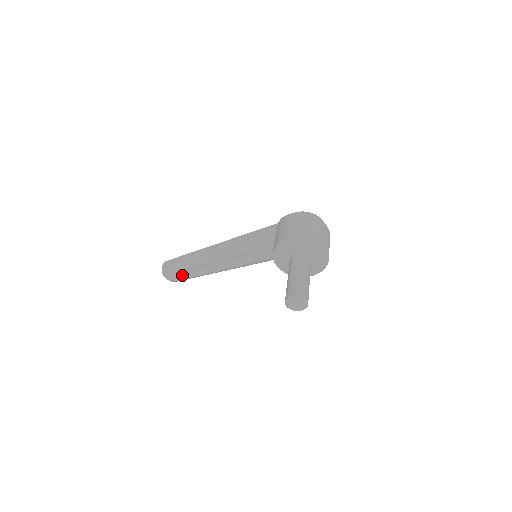
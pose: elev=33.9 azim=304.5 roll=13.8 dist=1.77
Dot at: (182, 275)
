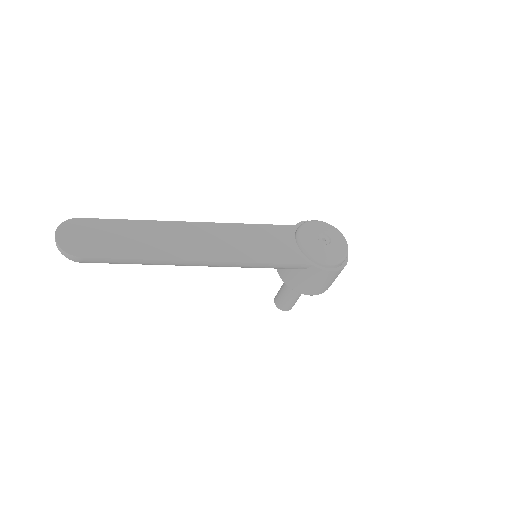
Dot at: occluded
